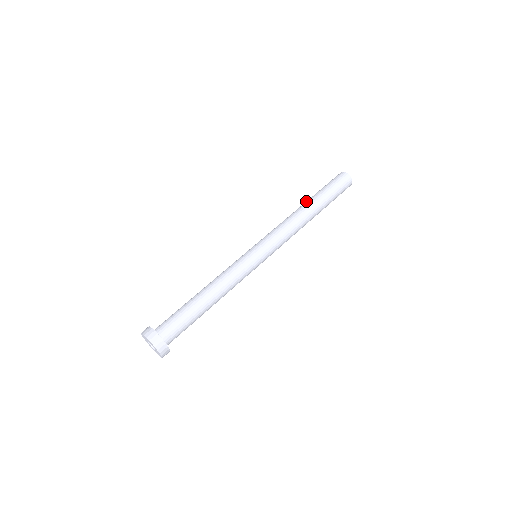
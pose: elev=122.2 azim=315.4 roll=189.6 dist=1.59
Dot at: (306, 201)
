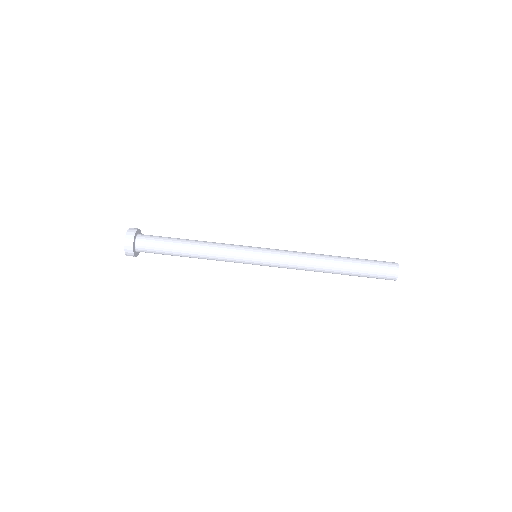
Dot at: (341, 258)
